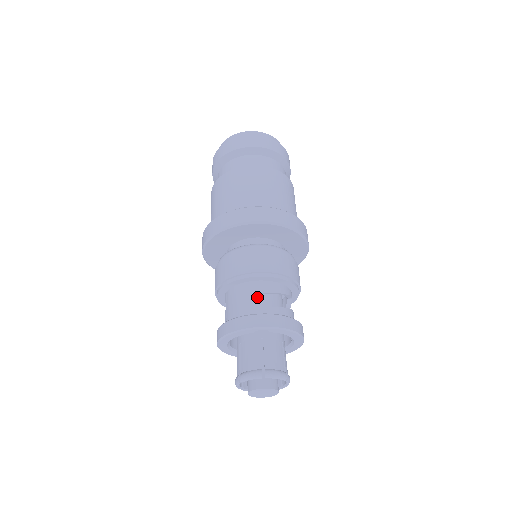
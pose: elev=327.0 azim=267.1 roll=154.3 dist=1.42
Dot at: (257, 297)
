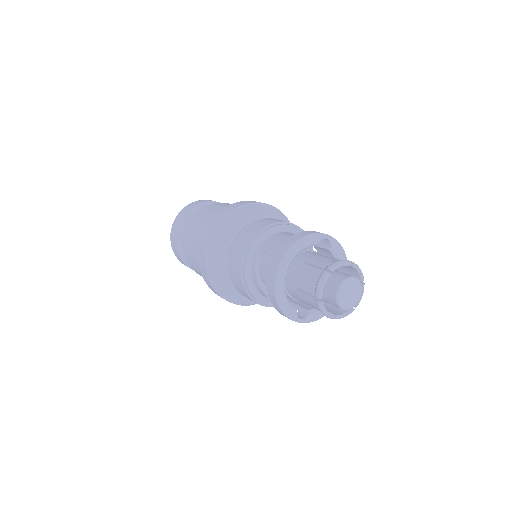
Dot at: occluded
